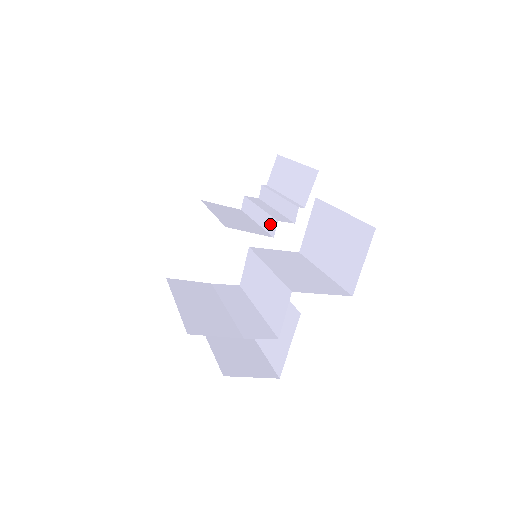
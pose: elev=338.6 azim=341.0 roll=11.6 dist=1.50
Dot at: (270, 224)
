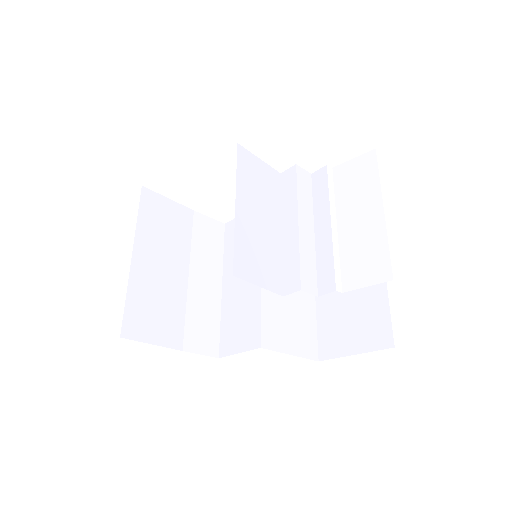
Dot at: (292, 273)
